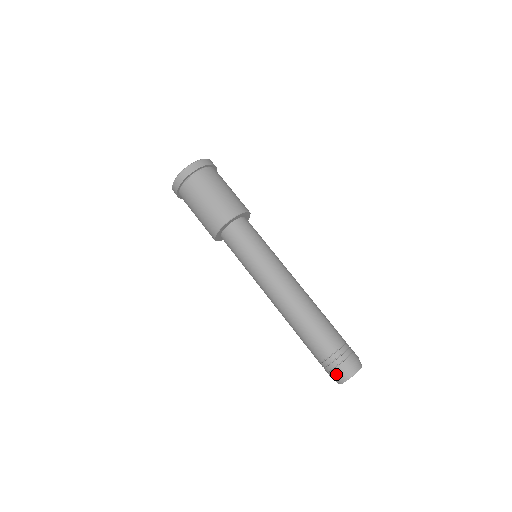
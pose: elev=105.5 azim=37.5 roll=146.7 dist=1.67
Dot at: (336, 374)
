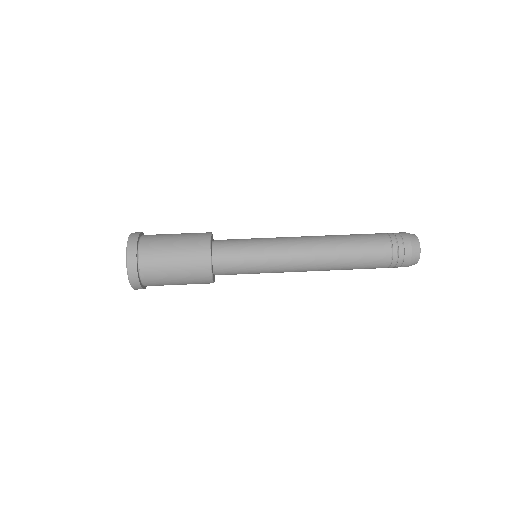
Dot at: (407, 266)
